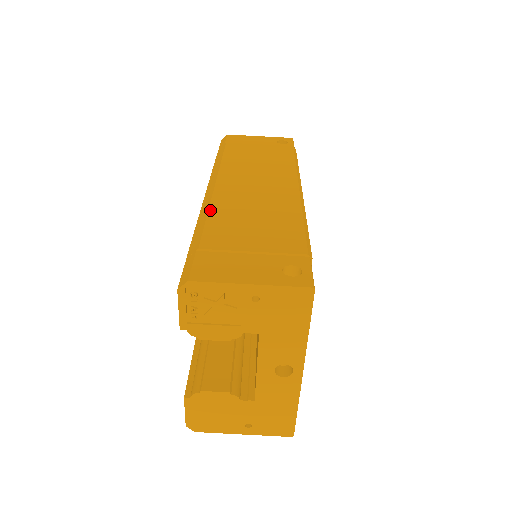
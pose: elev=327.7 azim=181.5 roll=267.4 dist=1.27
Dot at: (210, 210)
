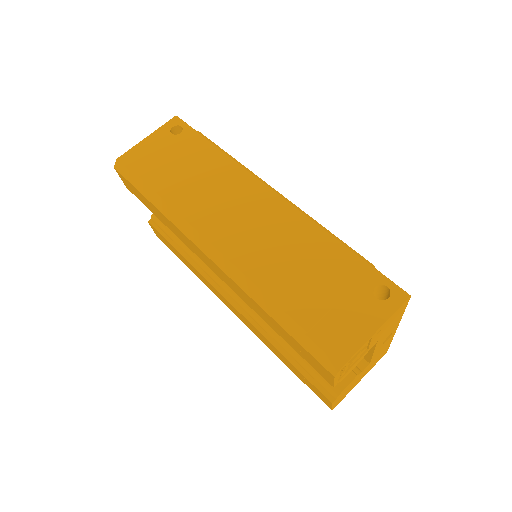
Dot at: (255, 282)
